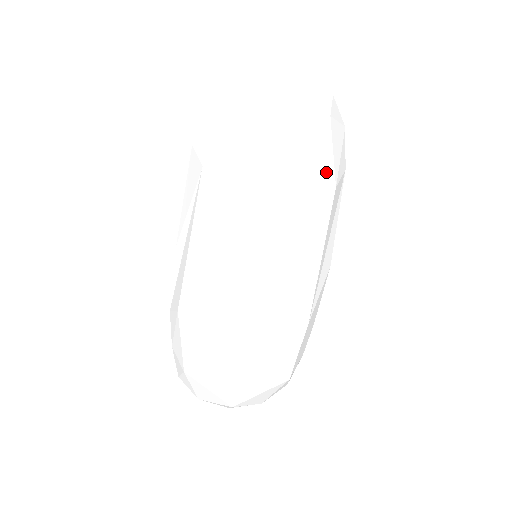
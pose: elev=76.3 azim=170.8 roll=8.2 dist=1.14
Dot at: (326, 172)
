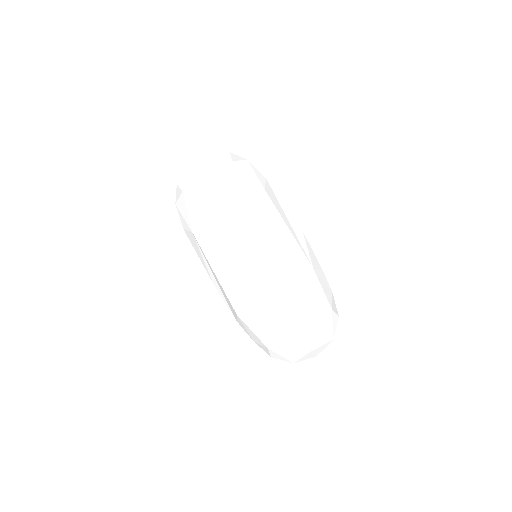
Dot at: (253, 186)
